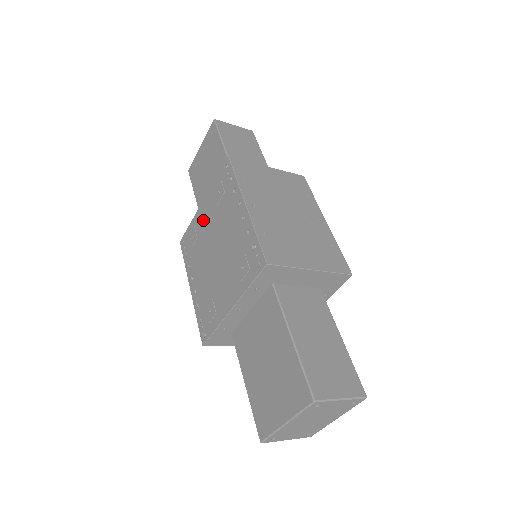
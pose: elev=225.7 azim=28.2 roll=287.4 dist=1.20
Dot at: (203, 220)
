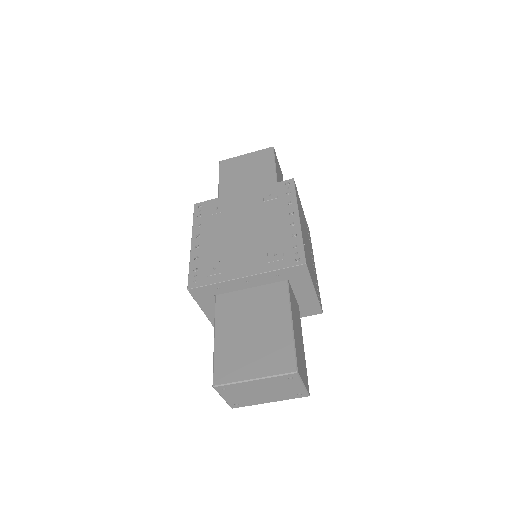
Dot at: (238, 203)
